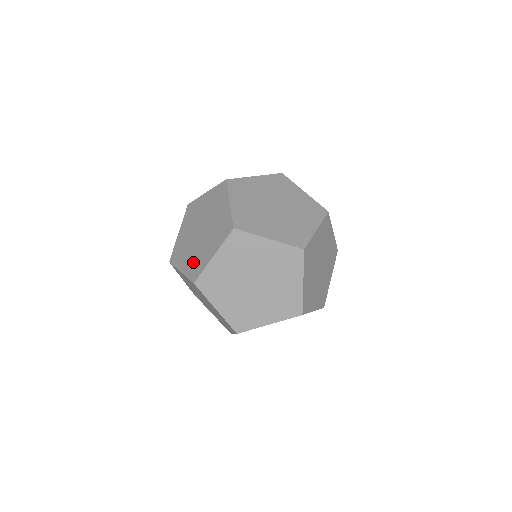
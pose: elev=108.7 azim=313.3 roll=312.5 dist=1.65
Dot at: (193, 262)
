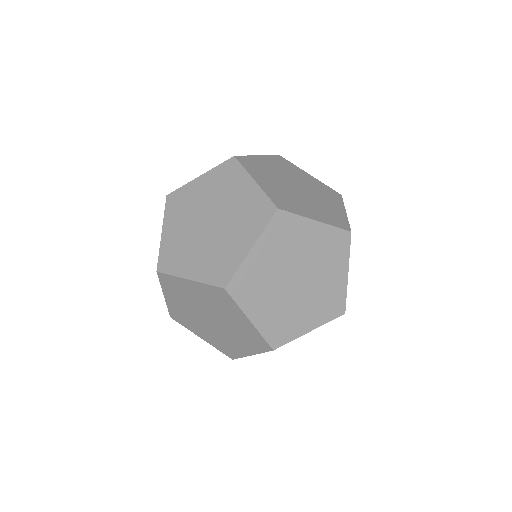
Dot at: occluded
